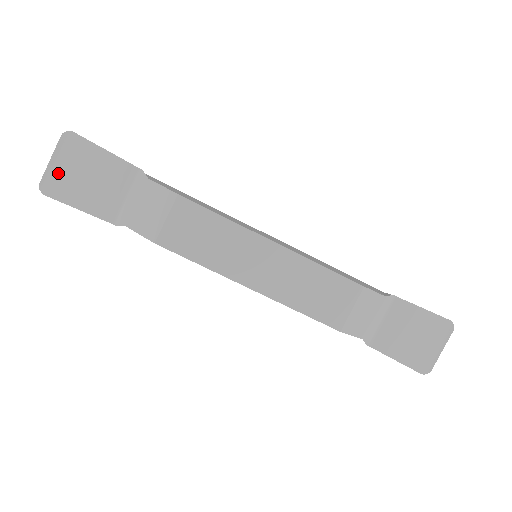
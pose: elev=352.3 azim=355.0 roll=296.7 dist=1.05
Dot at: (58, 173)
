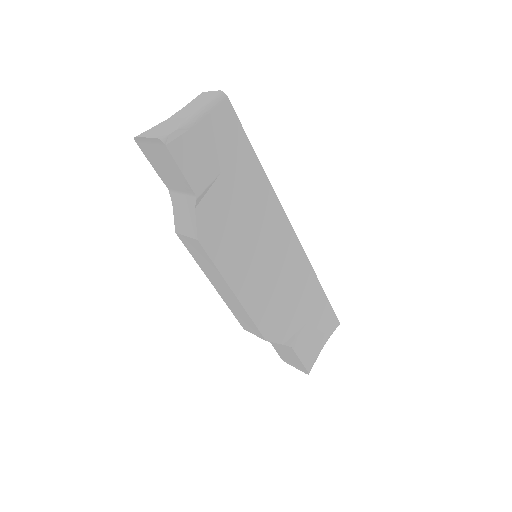
Dot at: (148, 146)
